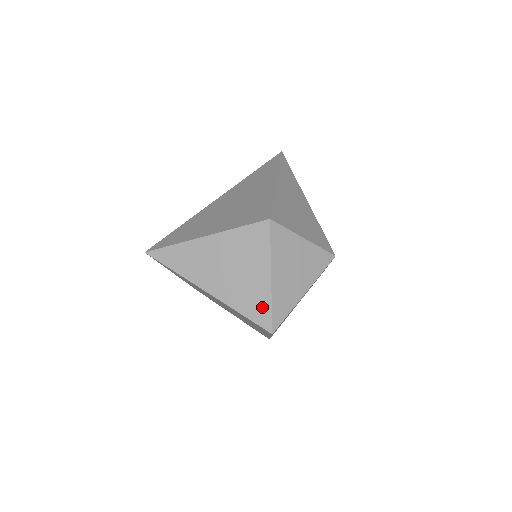
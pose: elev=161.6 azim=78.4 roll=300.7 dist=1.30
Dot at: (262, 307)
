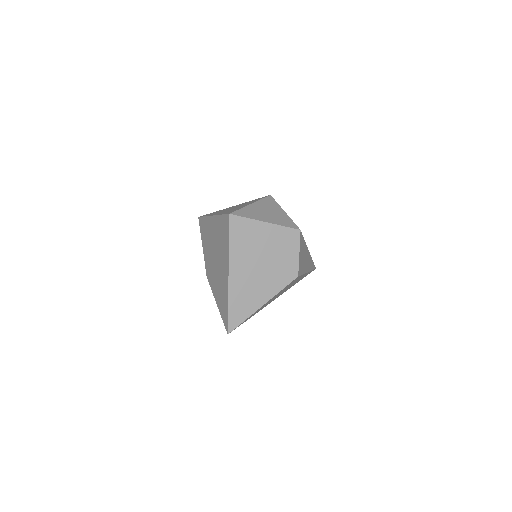
Dot at: occluded
